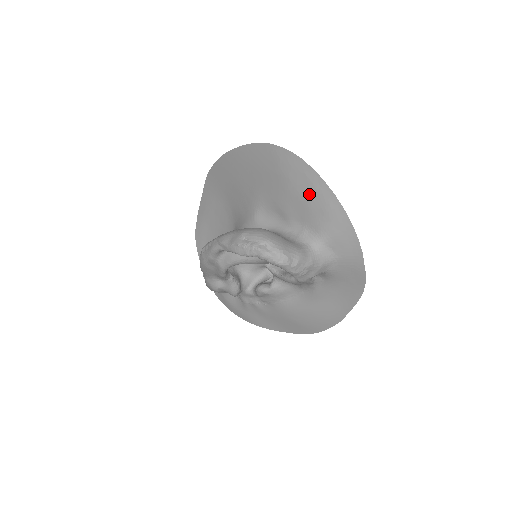
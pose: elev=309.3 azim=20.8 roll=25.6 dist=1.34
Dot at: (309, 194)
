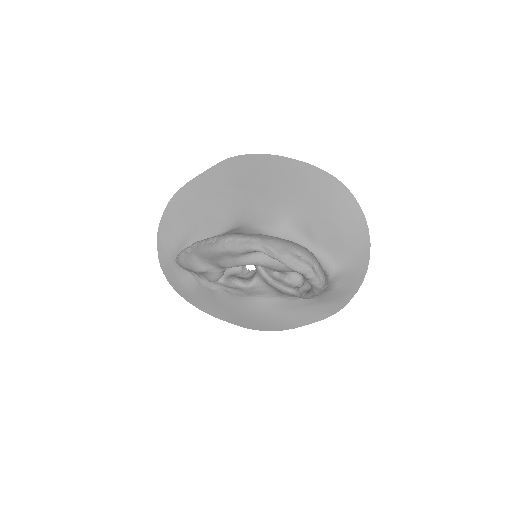
Dot at: (350, 234)
